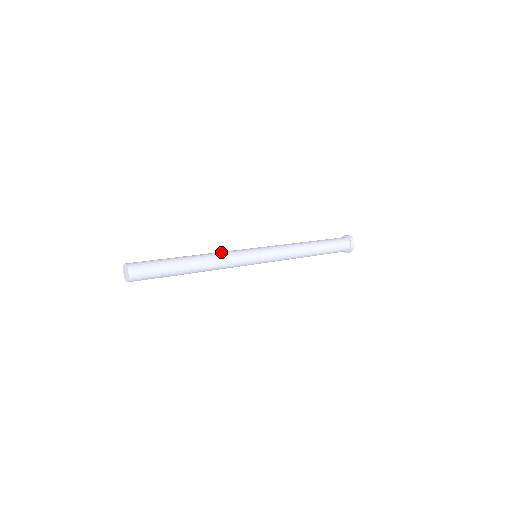
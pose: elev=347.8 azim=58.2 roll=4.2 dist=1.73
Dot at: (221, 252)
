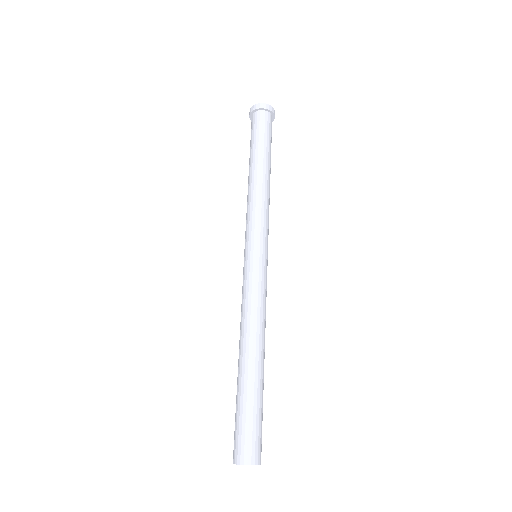
Dot at: (258, 308)
